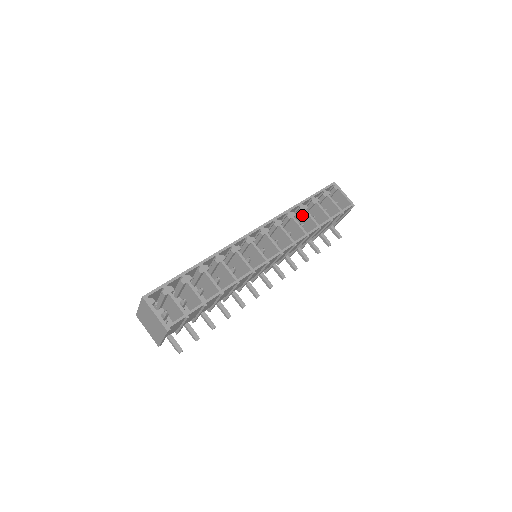
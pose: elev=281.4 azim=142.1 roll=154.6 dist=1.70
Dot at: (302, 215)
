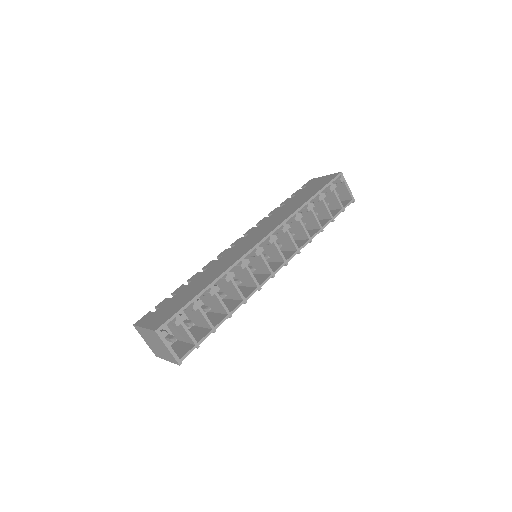
Dot at: (306, 212)
